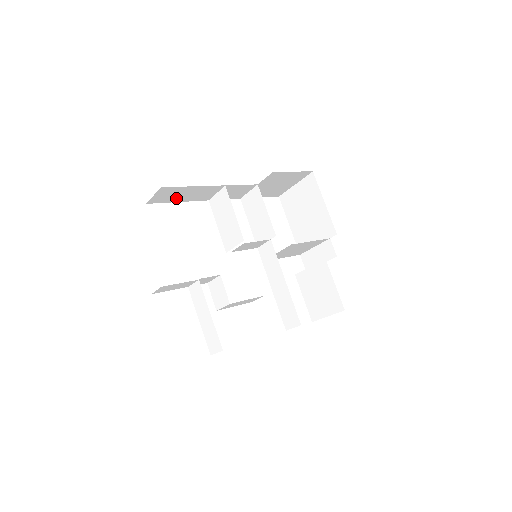
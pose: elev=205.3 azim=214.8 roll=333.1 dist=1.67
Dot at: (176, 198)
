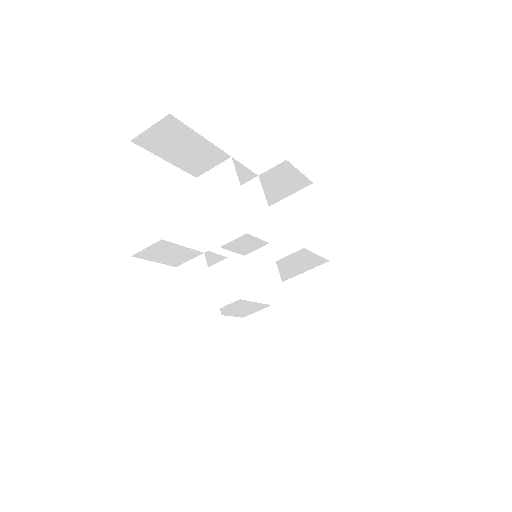
Dot at: (169, 151)
